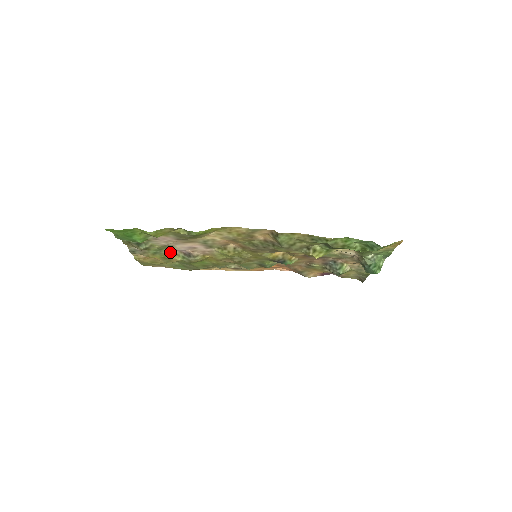
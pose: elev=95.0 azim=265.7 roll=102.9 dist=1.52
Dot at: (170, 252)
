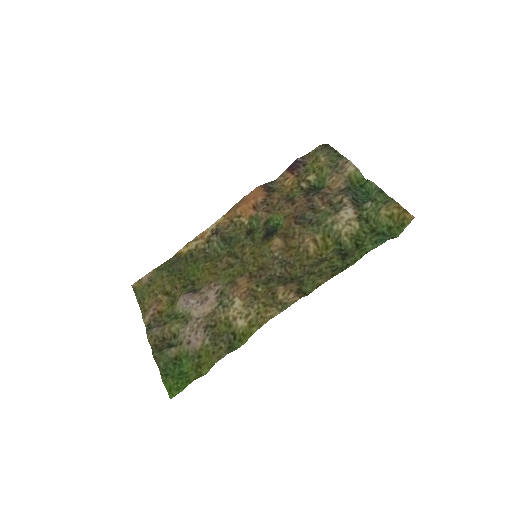
Dot at: (177, 303)
